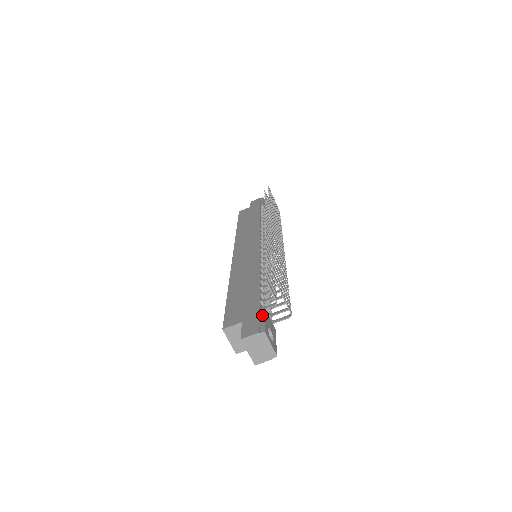
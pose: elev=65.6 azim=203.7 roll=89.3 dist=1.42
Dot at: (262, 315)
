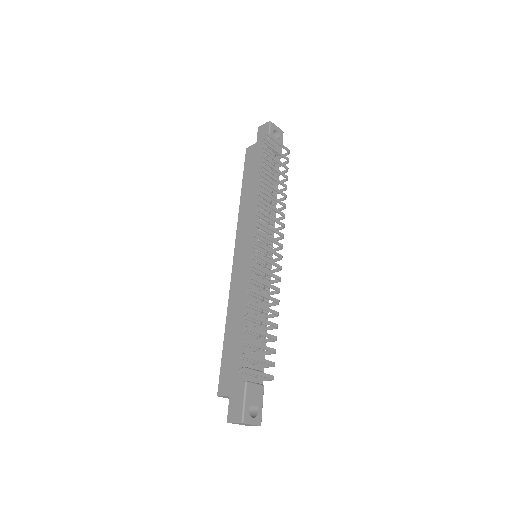
Dot at: (243, 395)
